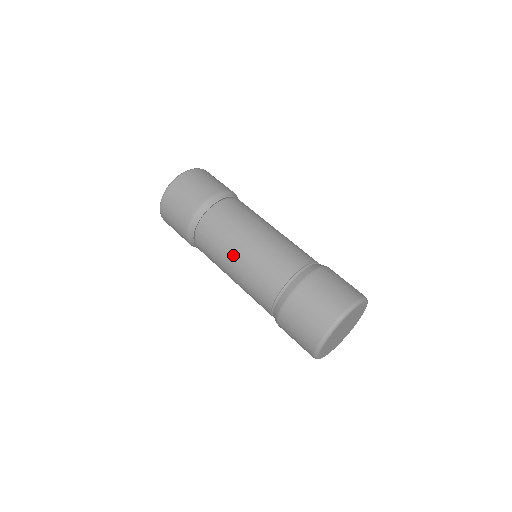
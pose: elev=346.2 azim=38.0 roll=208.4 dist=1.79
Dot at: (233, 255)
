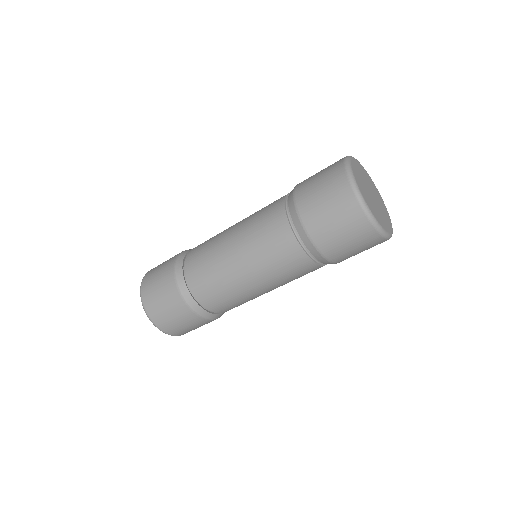
Dot at: (227, 244)
